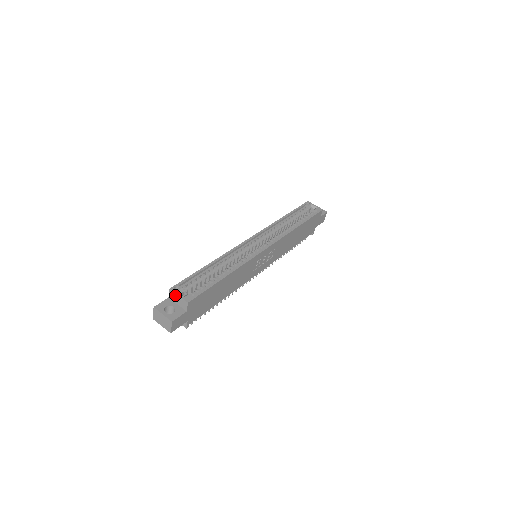
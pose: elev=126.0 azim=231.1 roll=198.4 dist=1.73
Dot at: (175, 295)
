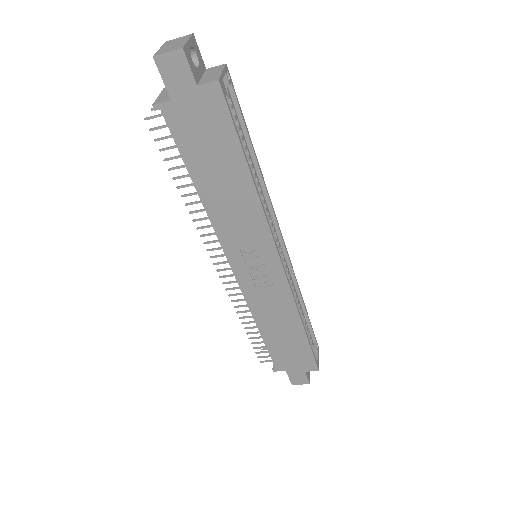
Dot at: (220, 69)
